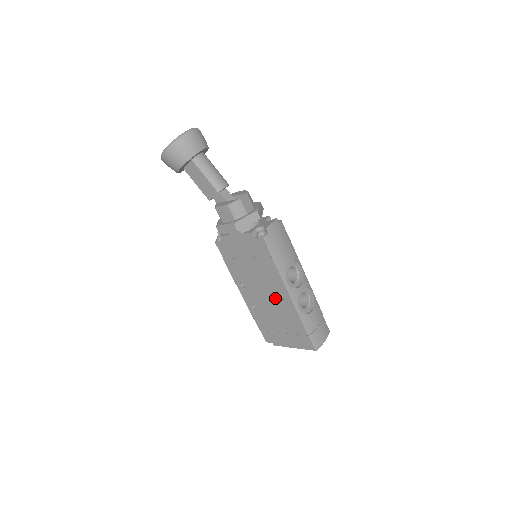
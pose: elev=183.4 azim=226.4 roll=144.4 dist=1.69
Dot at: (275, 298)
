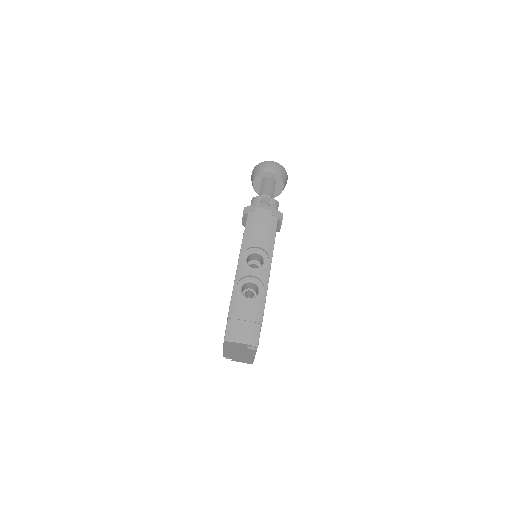
Dot at: occluded
